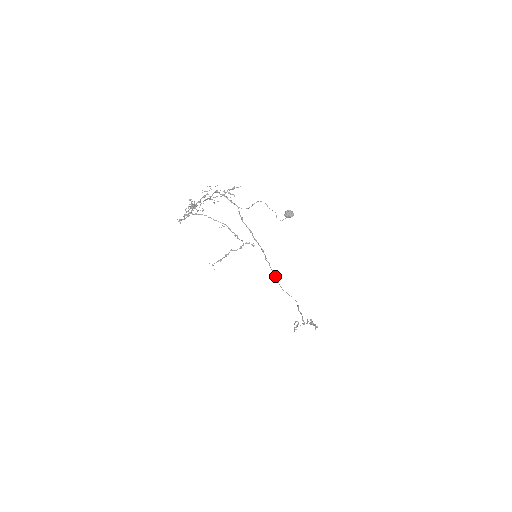
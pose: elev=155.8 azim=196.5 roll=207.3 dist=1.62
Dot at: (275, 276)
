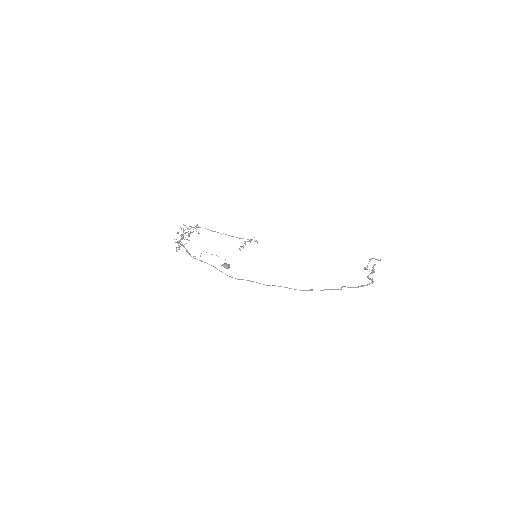
Dot at: occluded
